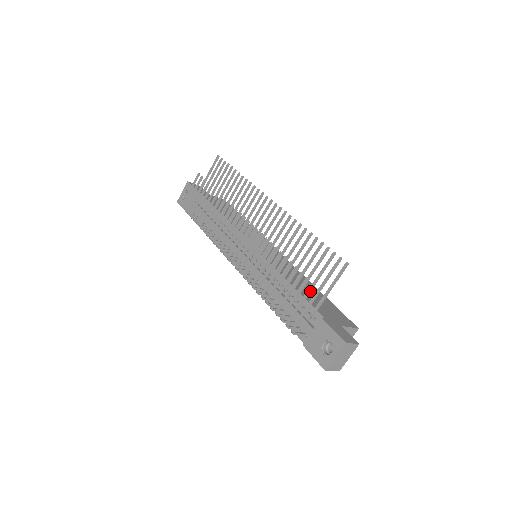
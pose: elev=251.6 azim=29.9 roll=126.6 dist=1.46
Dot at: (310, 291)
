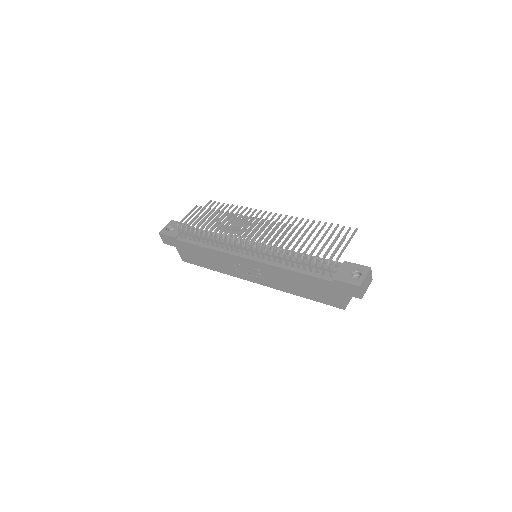
Dot at: occluded
